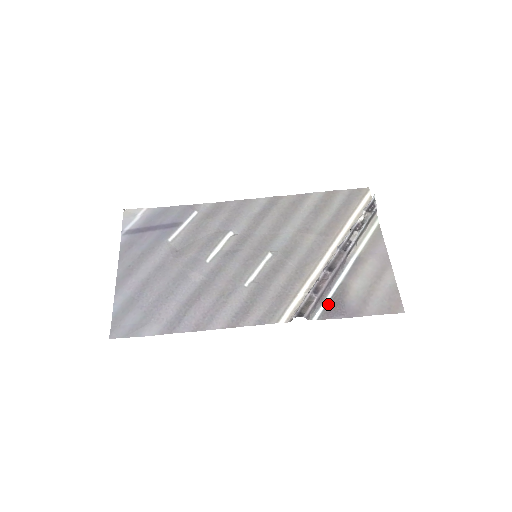
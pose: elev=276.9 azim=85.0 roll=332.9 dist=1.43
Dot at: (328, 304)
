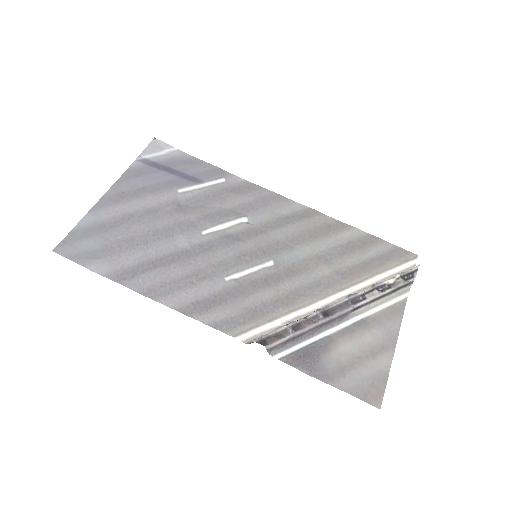
Dot at: (301, 349)
